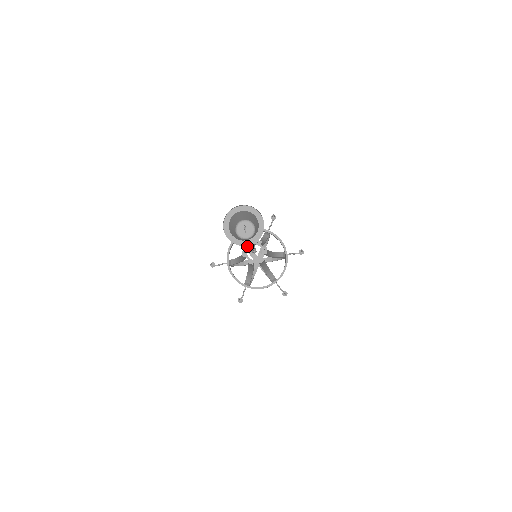
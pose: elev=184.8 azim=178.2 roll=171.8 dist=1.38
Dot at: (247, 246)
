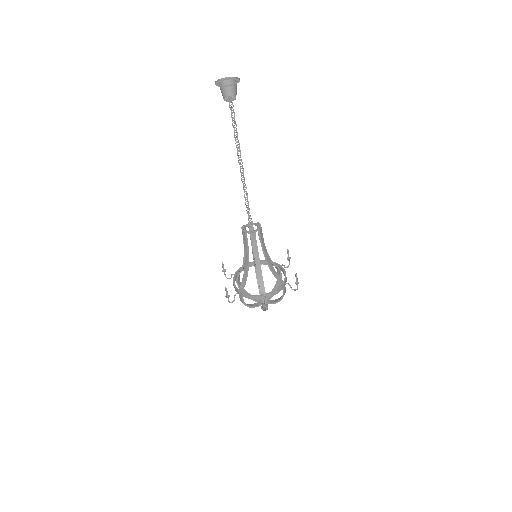
Dot at: (244, 227)
